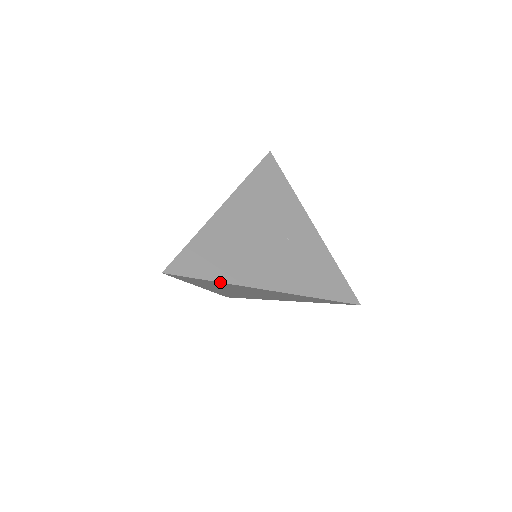
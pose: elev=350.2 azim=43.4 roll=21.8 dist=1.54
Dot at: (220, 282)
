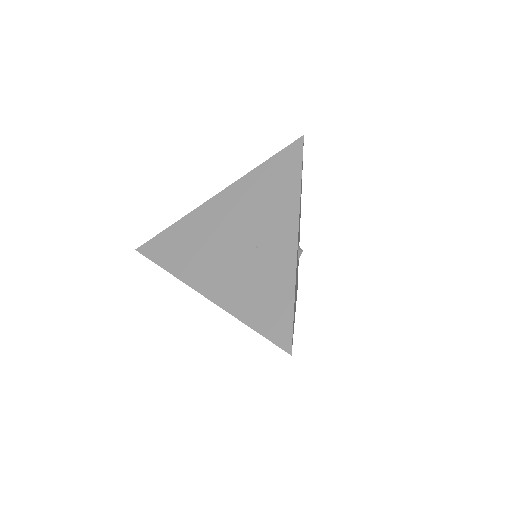
Dot at: occluded
